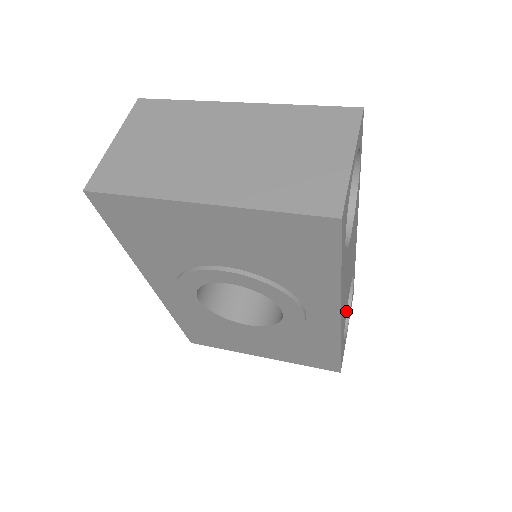
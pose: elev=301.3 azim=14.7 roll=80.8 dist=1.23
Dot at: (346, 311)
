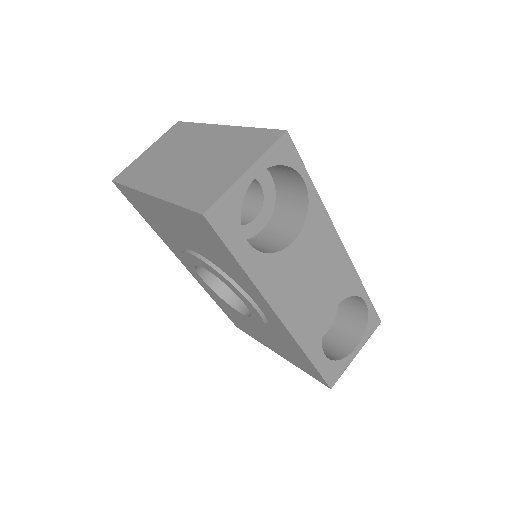
Dot at: (324, 324)
